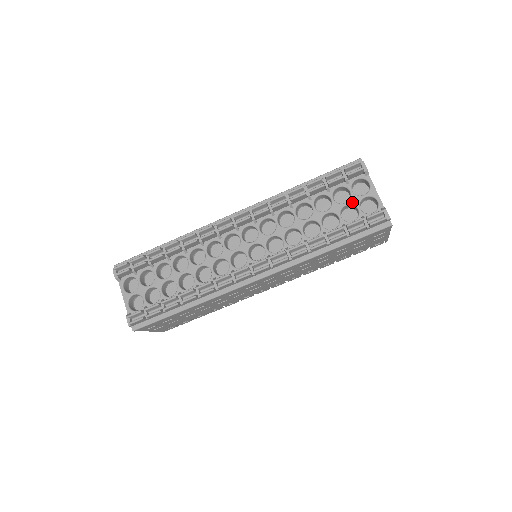
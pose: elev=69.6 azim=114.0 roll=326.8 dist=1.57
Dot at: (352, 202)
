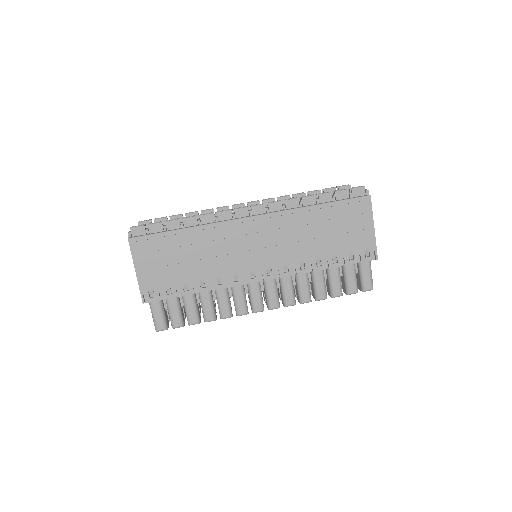
Dot at: occluded
